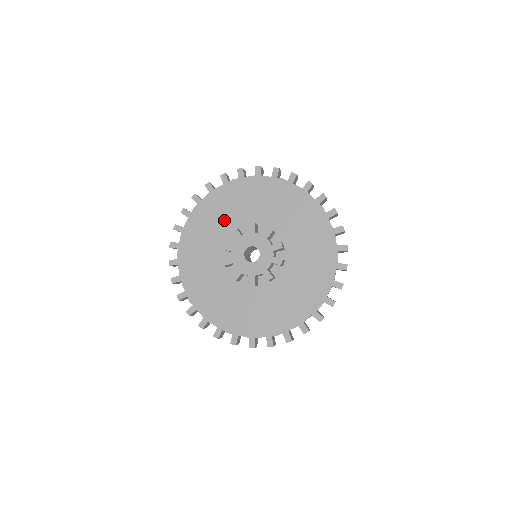
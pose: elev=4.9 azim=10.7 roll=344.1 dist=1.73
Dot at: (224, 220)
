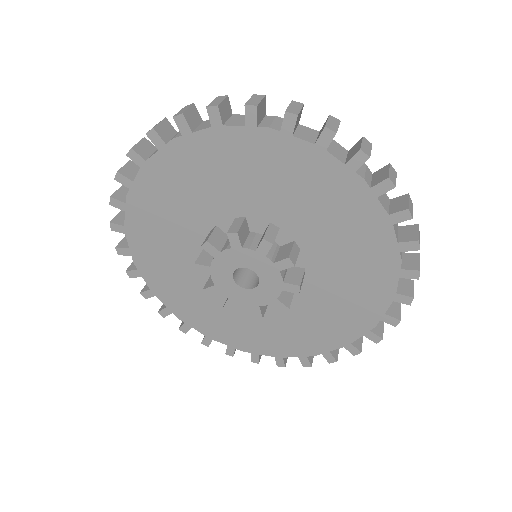
Dot at: (176, 251)
